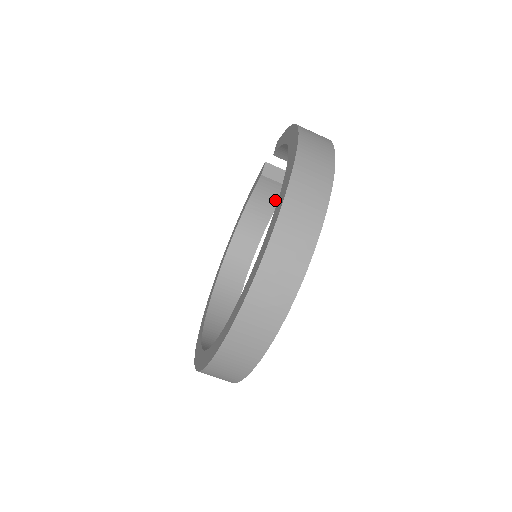
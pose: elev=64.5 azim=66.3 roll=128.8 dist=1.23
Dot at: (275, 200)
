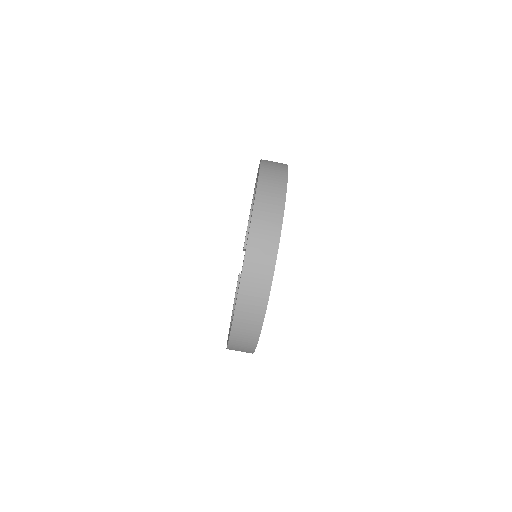
Dot at: occluded
